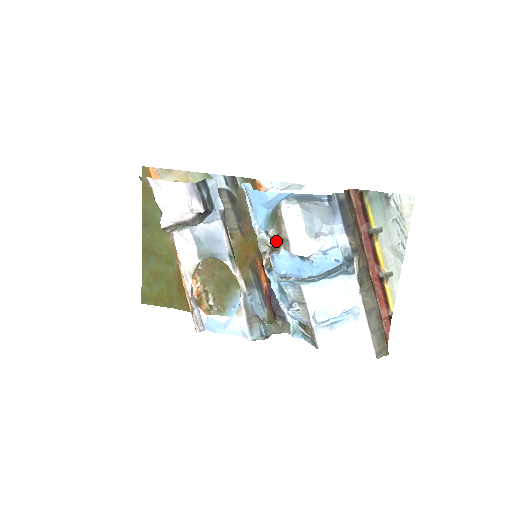
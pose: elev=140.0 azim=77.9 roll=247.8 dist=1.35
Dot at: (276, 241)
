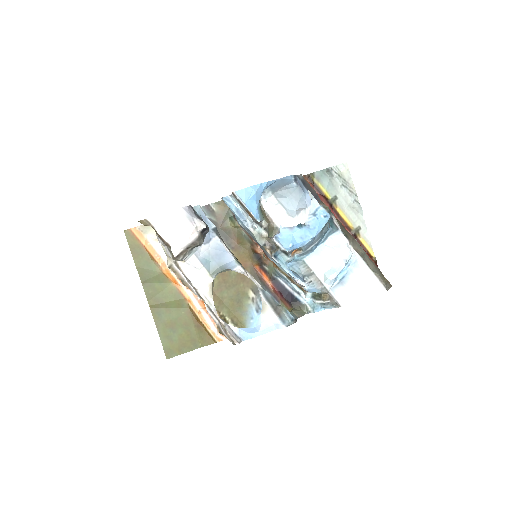
Dot at: (269, 232)
